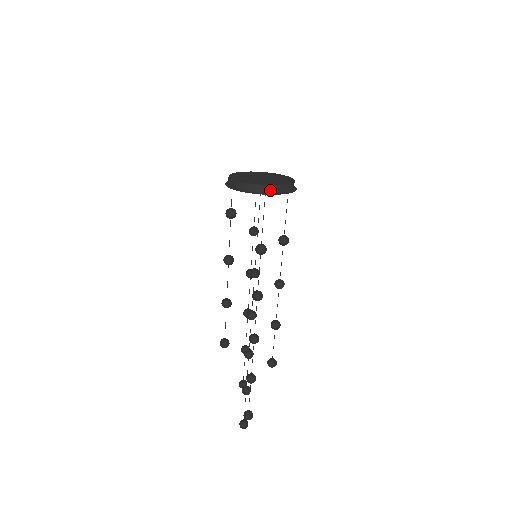
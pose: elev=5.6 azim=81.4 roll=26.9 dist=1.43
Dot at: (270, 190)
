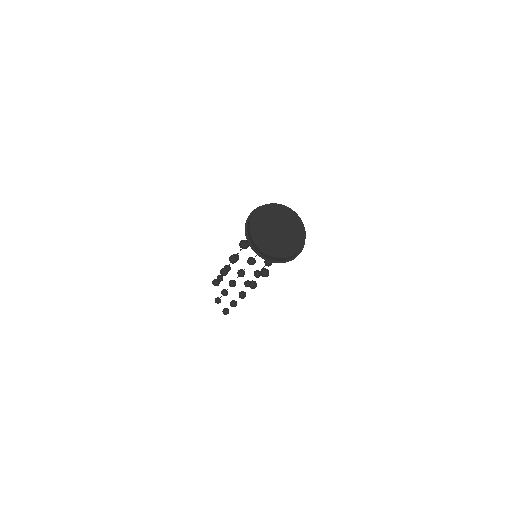
Dot at: (286, 259)
